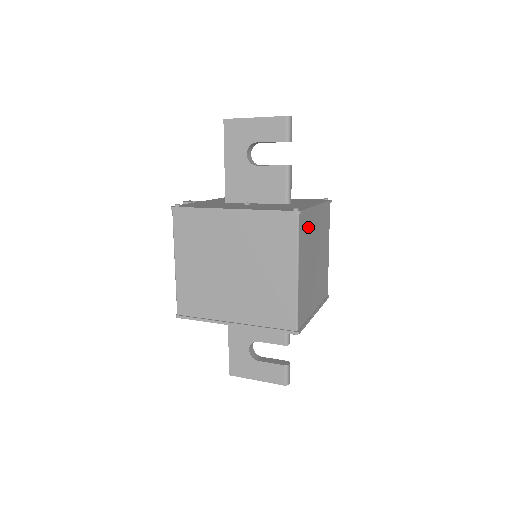
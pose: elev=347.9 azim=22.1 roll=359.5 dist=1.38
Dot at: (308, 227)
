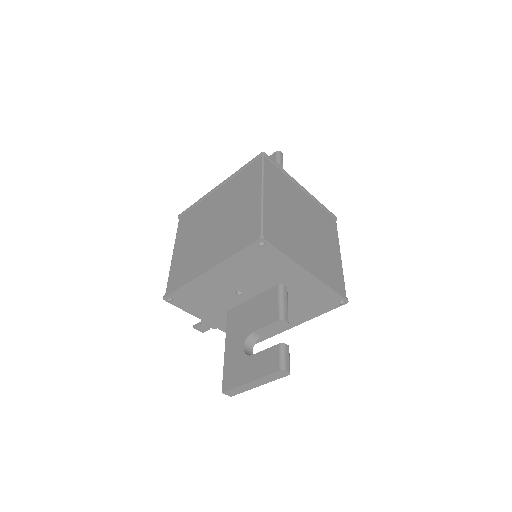
Dot at: (284, 184)
